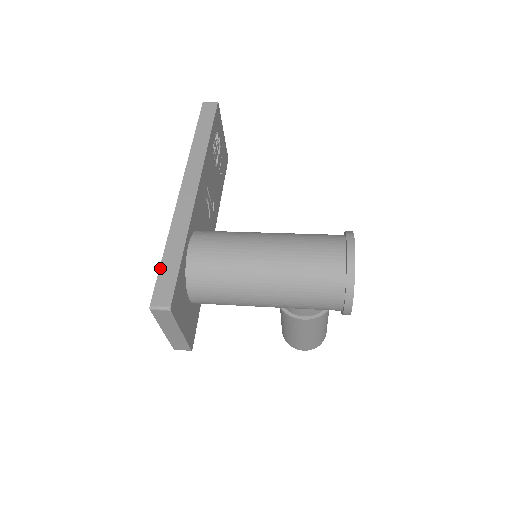
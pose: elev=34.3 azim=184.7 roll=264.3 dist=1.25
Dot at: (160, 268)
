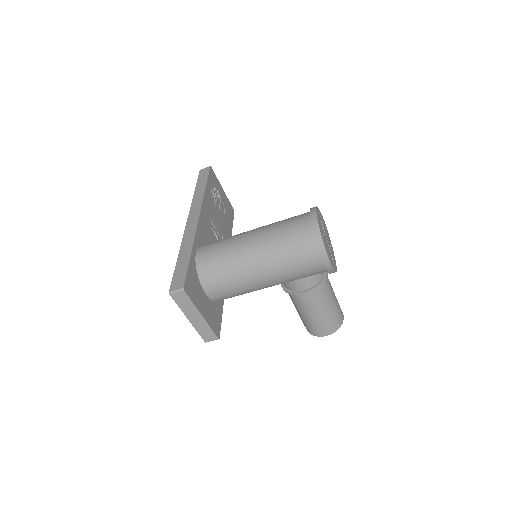
Dot at: (175, 268)
